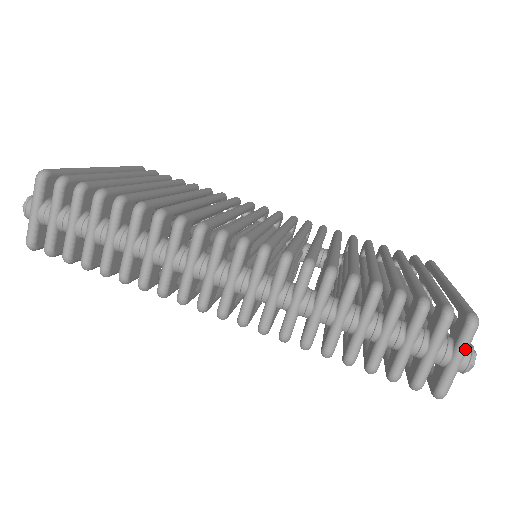
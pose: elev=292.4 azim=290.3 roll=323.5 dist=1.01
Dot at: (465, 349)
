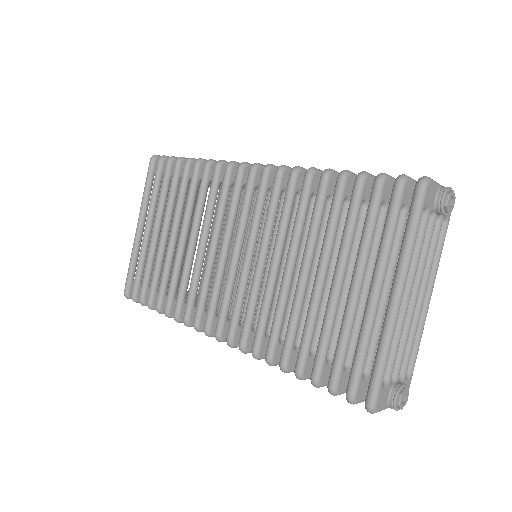
Dot at: occluded
